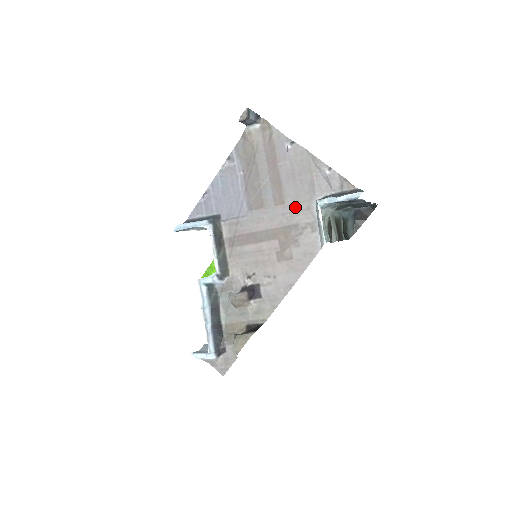
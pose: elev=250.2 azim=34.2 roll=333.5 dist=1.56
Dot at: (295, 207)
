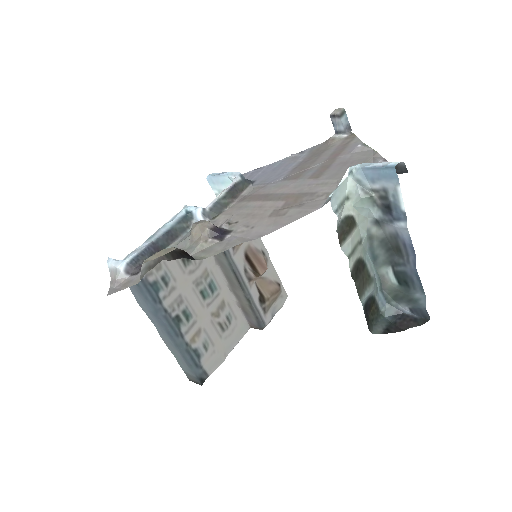
Dot at: (326, 181)
